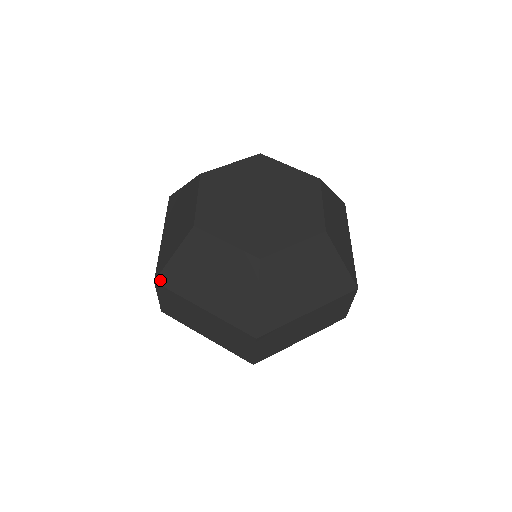
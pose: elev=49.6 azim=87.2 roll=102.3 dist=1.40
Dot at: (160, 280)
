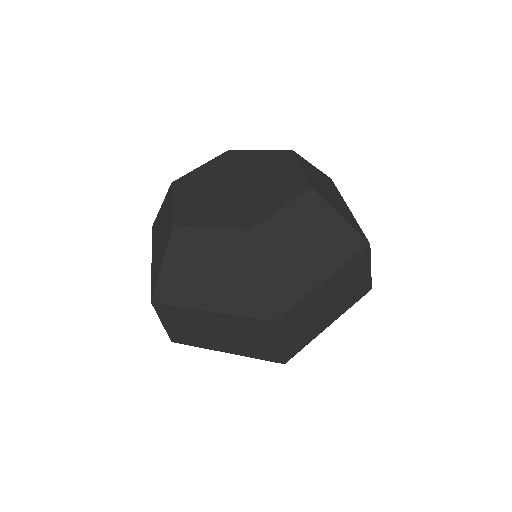
Dot at: (156, 298)
